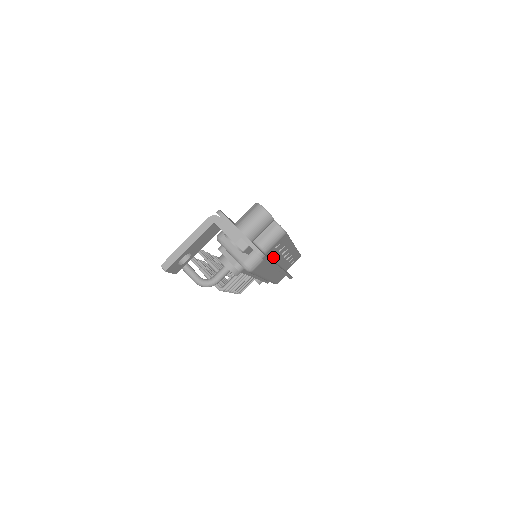
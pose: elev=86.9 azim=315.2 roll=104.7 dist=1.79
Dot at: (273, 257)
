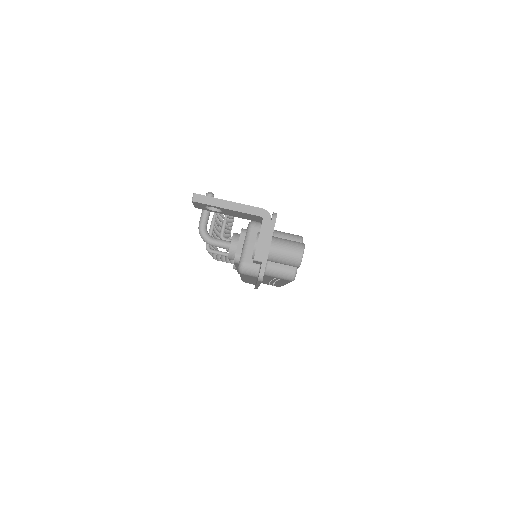
Dot at: occluded
